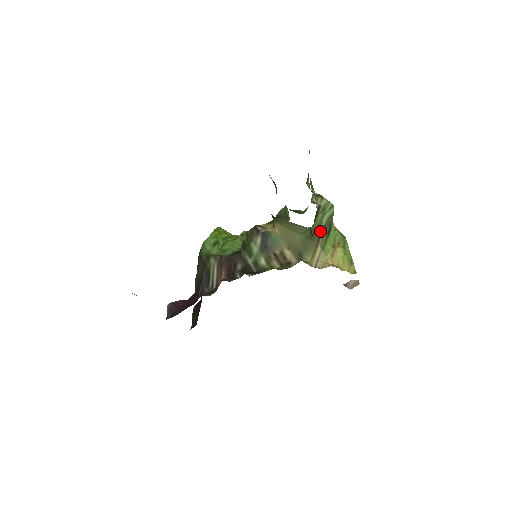
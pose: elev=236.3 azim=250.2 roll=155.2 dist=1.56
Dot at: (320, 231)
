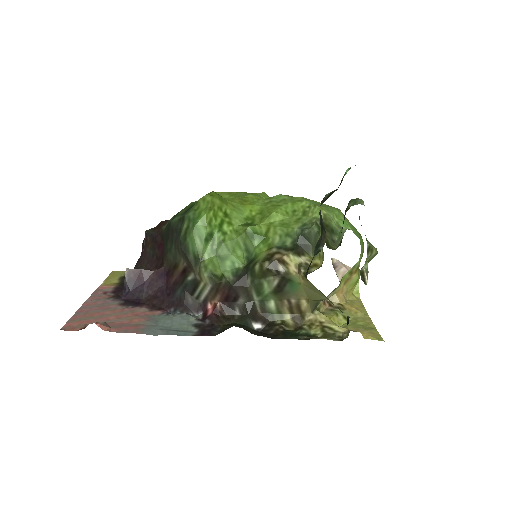
Dot at: occluded
